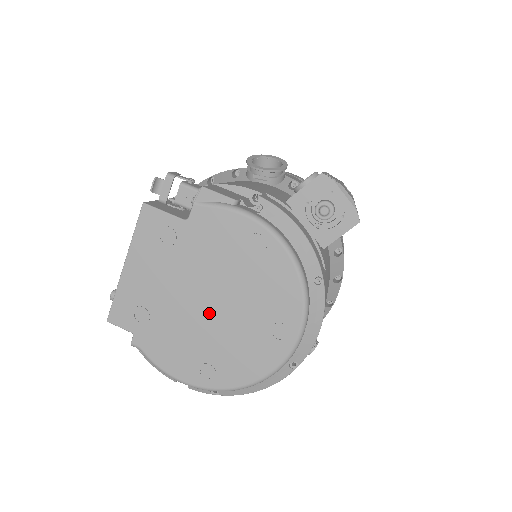
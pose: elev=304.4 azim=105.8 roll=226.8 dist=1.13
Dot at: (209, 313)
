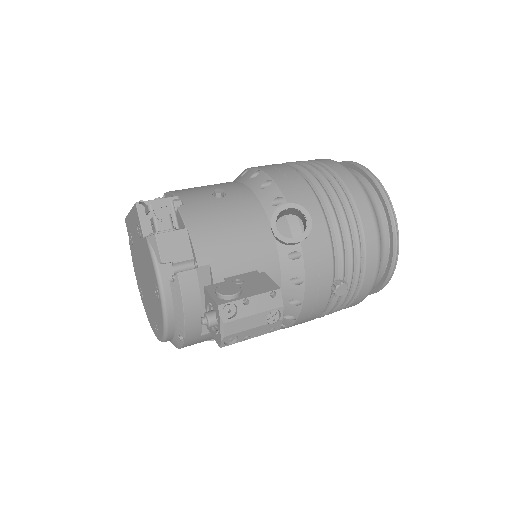
Dot at: (144, 279)
